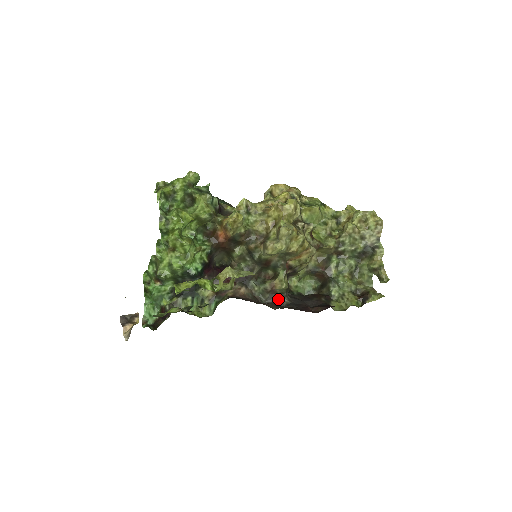
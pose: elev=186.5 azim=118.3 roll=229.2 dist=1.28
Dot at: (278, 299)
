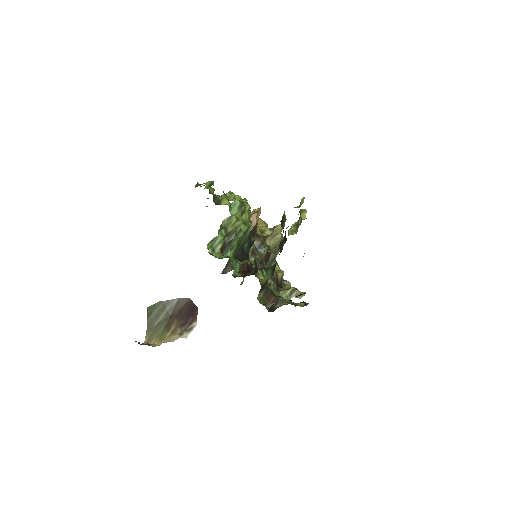
Dot at: (281, 287)
